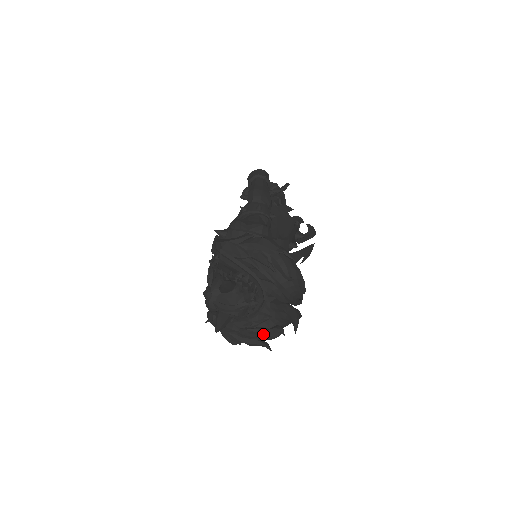
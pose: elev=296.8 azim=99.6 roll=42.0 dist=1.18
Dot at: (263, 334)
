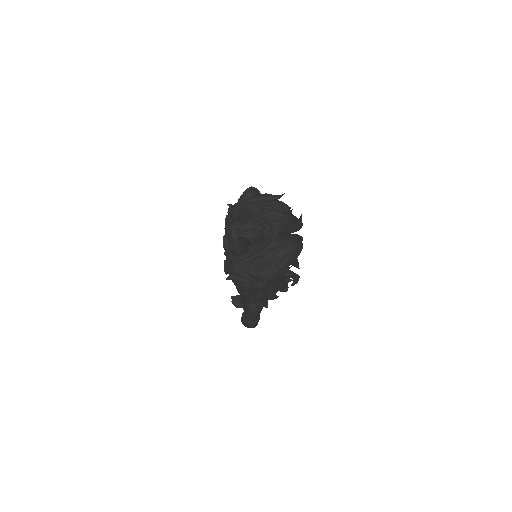
Dot at: (275, 264)
